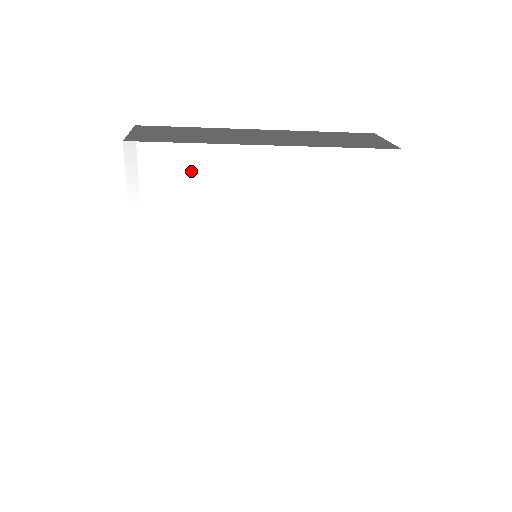
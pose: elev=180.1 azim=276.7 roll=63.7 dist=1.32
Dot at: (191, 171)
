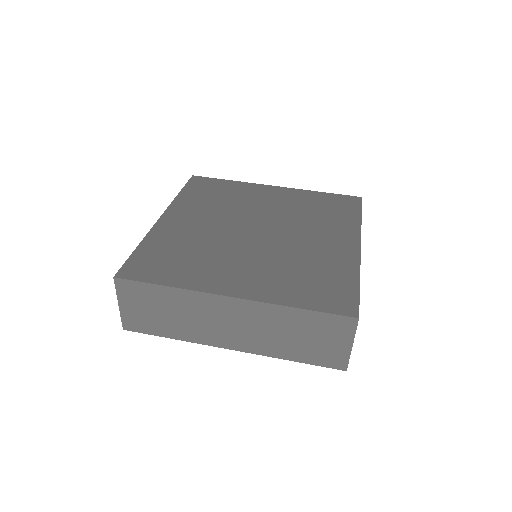
Dot at: occluded
